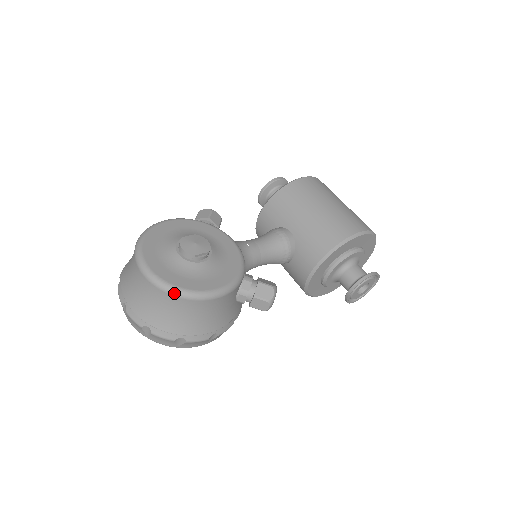
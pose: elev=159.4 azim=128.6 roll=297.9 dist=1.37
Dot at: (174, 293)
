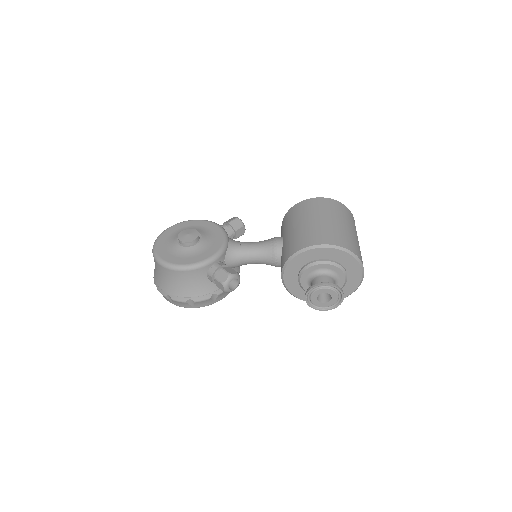
Dot at: (158, 262)
